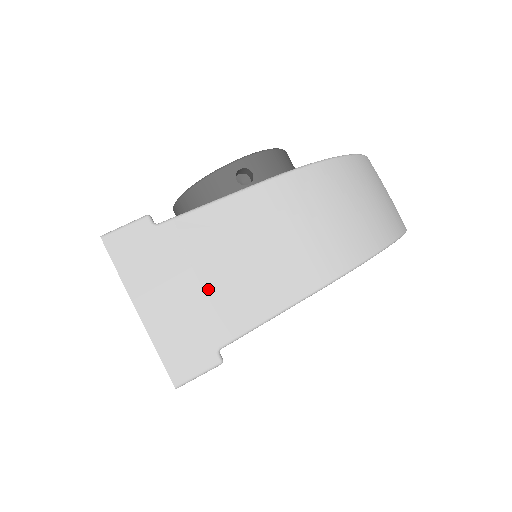
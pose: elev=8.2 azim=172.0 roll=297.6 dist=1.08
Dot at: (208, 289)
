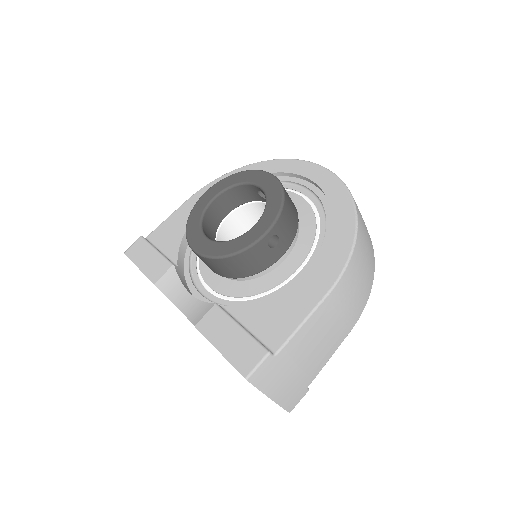
Dot at: (304, 368)
